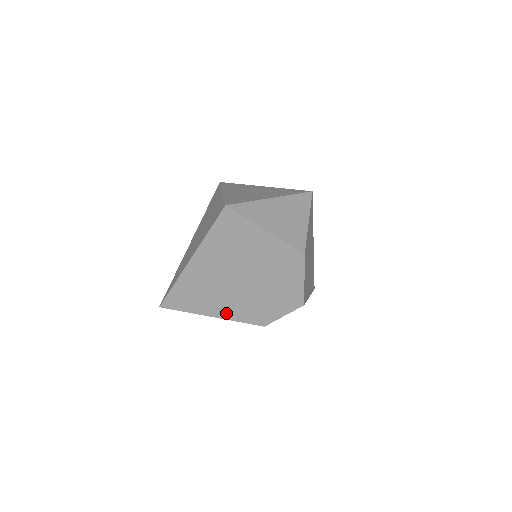
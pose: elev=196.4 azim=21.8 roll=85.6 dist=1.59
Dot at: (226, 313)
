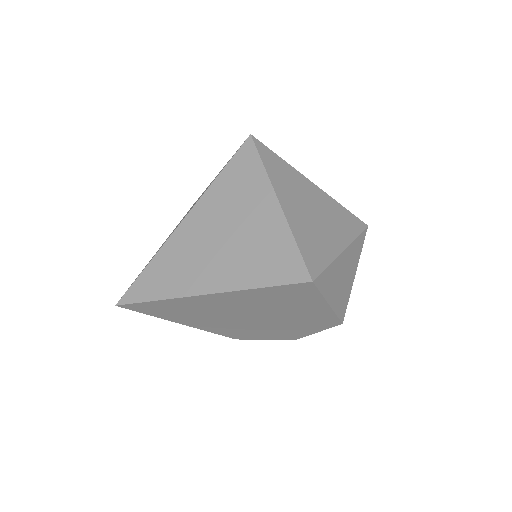
Dot at: (203, 326)
